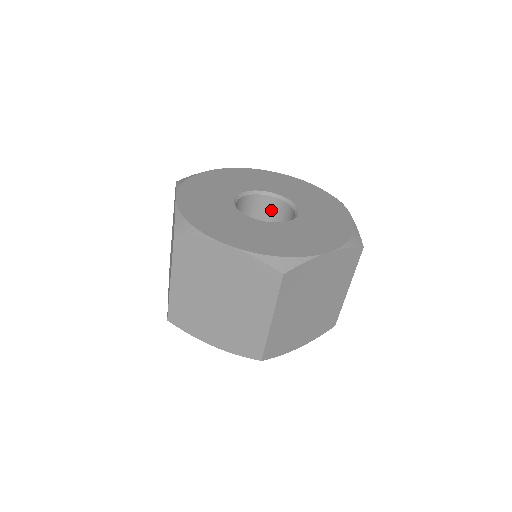
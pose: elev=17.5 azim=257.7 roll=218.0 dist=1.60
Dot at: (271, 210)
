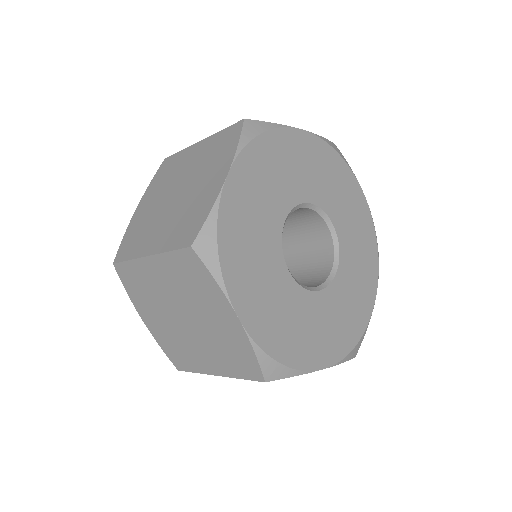
Dot at: occluded
